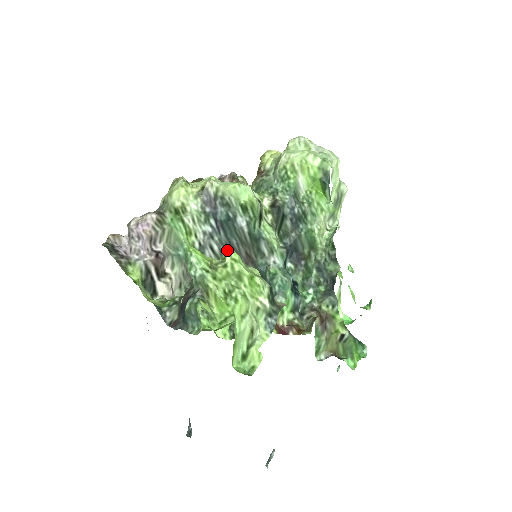
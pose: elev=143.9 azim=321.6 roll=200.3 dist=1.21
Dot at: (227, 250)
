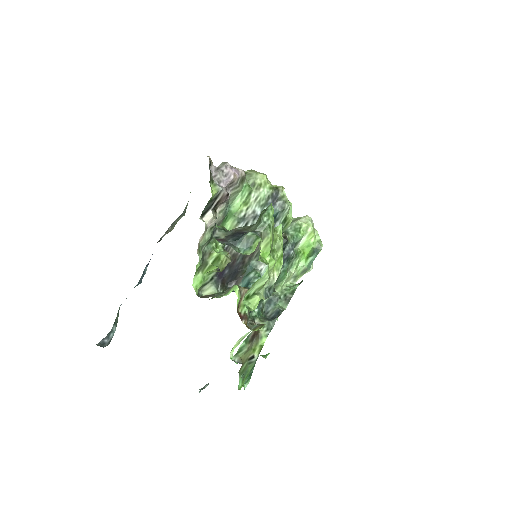
Dot at: (281, 228)
